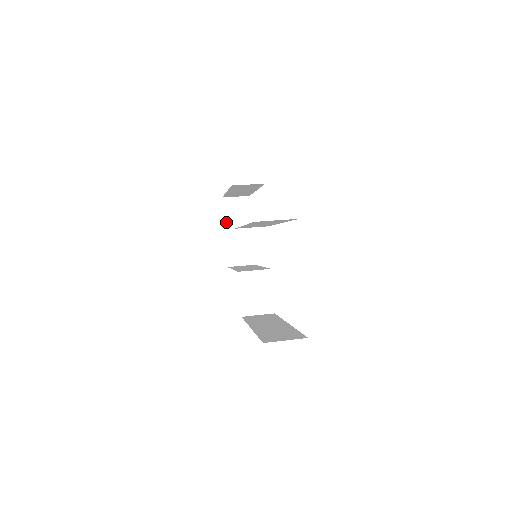
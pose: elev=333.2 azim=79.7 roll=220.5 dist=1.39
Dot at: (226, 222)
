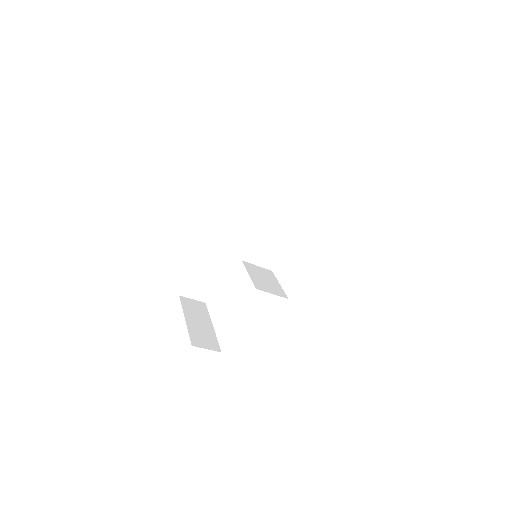
Dot at: (185, 312)
